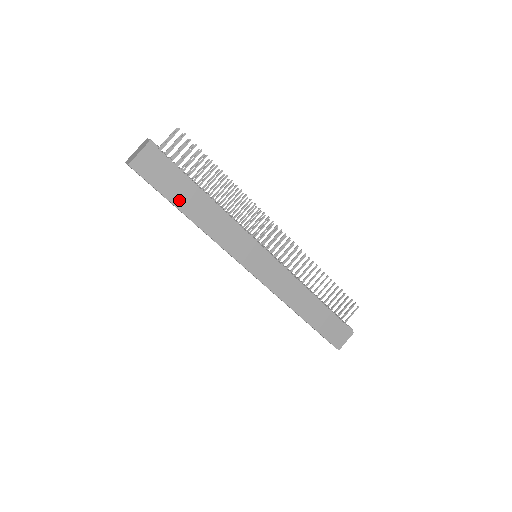
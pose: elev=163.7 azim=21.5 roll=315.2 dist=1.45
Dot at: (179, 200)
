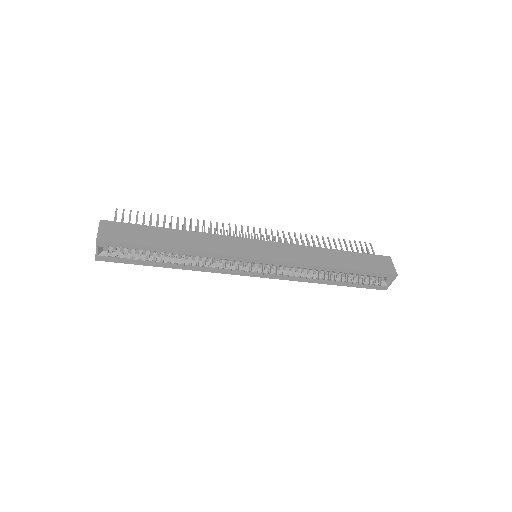
Dot at: (156, 243)
